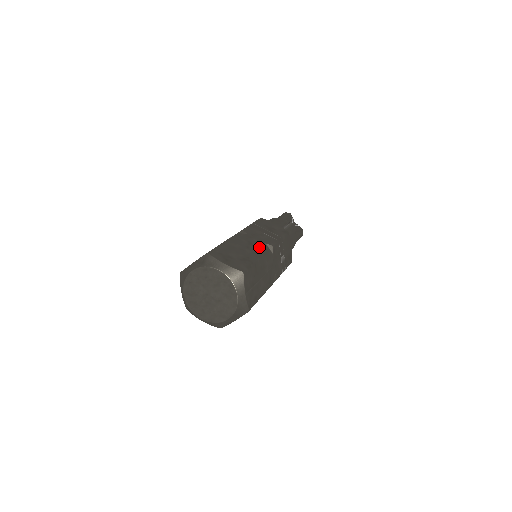
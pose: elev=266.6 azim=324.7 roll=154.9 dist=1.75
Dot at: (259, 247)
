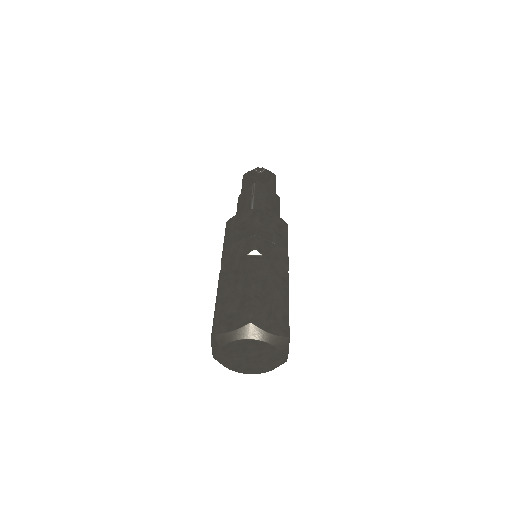
Dot at: (245, 268)
